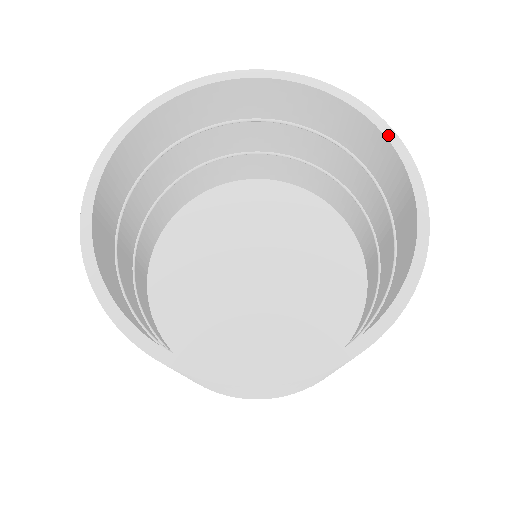
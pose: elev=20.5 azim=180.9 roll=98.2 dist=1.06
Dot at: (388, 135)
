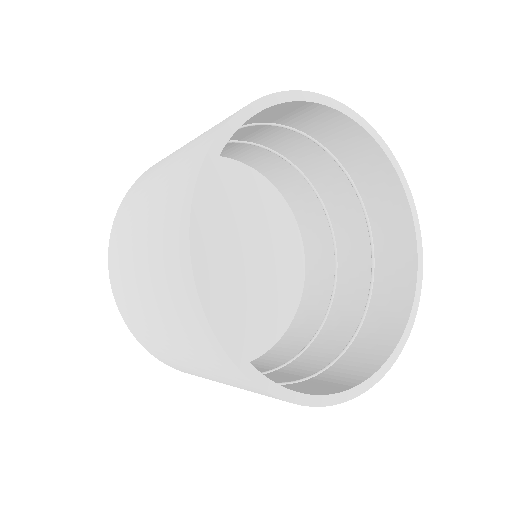
Dot at: (367, 129)
